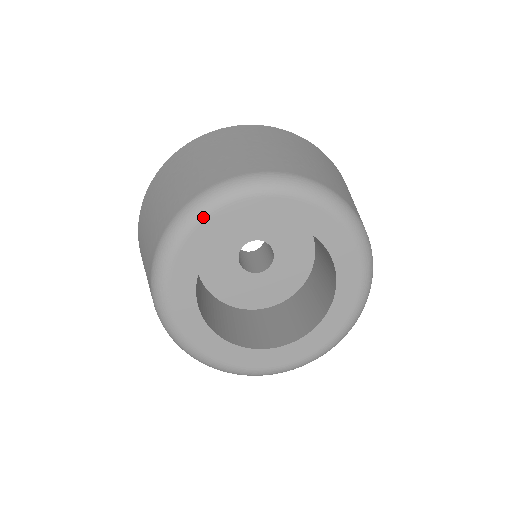
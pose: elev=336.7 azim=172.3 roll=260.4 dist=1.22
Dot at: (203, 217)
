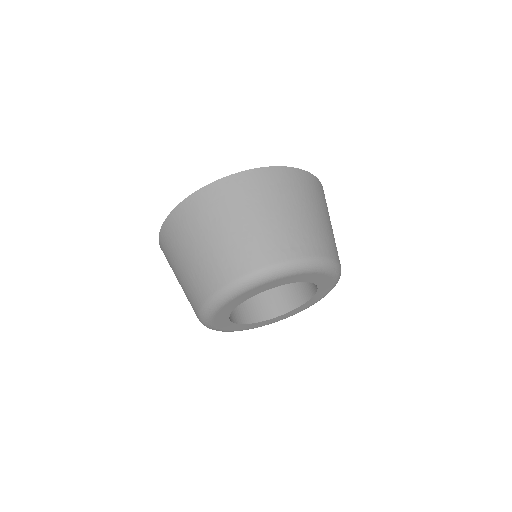
Dot at: (211, 319)
